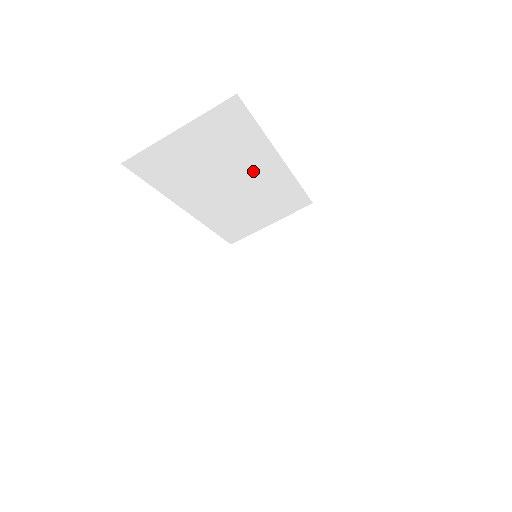
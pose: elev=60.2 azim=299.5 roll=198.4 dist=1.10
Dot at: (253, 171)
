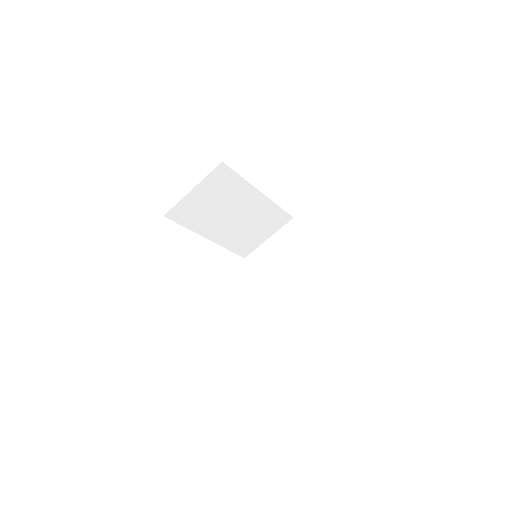
Dot at: (245, 204)
